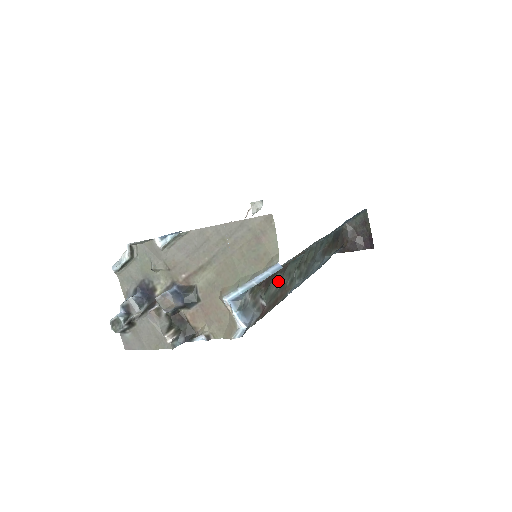
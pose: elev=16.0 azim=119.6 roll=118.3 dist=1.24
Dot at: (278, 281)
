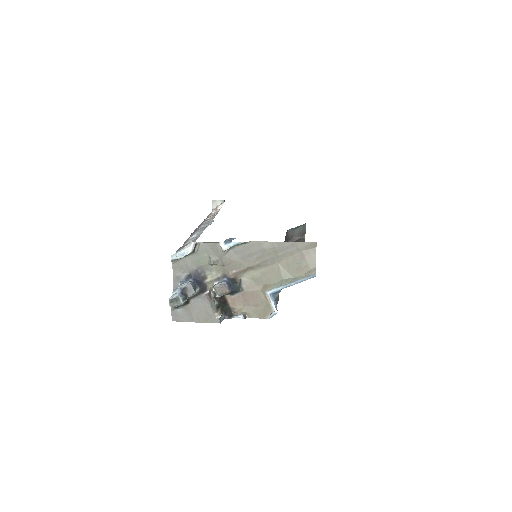
Dot at: occluded
